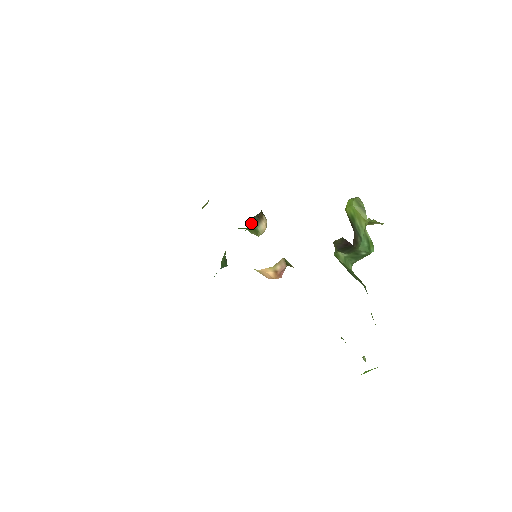
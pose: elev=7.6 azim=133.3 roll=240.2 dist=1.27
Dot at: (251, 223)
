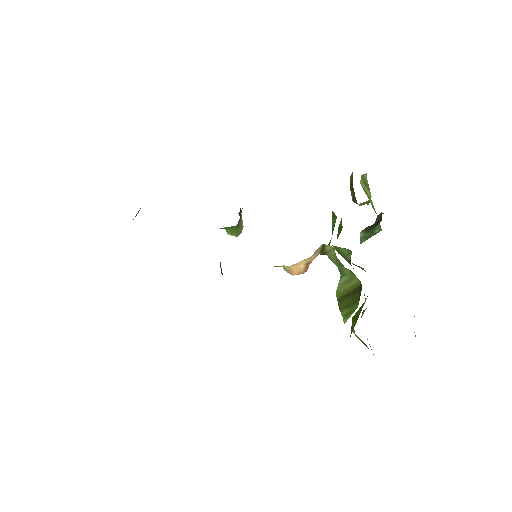
Dot at: occluded
